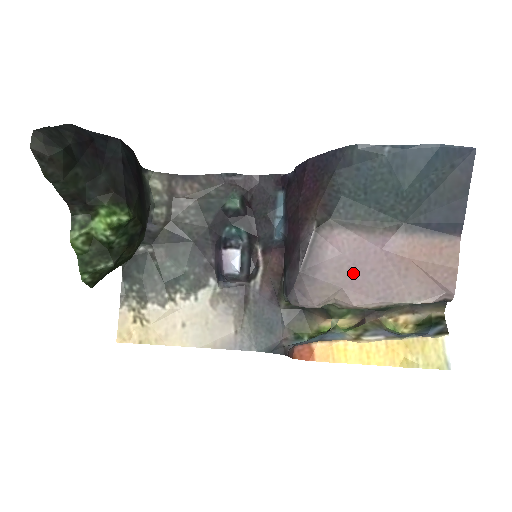
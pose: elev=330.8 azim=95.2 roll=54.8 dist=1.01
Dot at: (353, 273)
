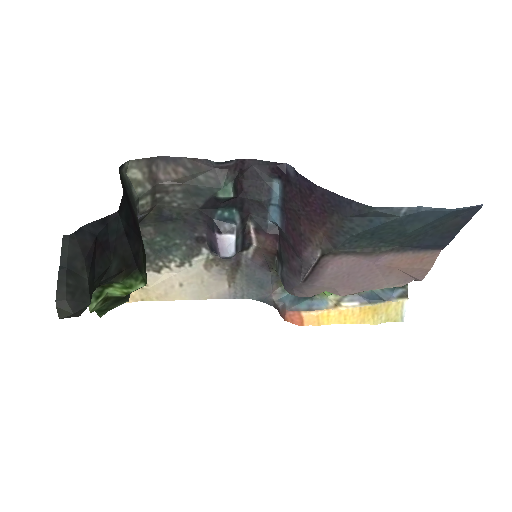
Dot at: (346, 279)
